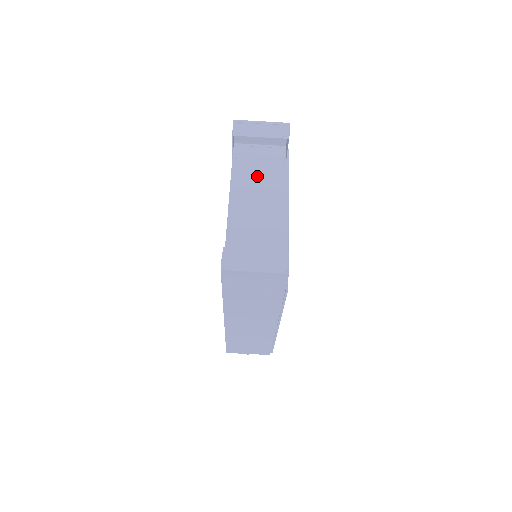
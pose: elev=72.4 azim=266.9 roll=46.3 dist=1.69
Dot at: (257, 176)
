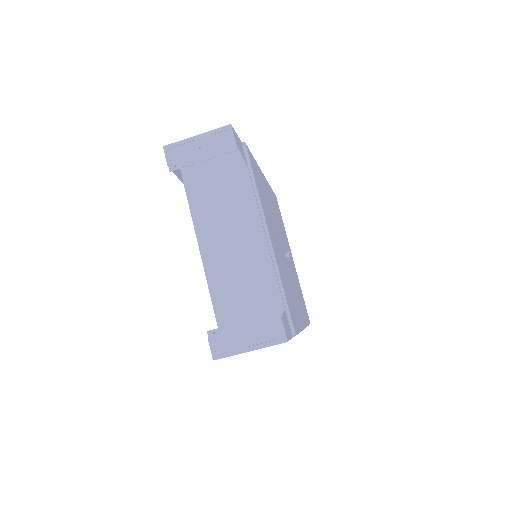
Dot at: (219, 198)
